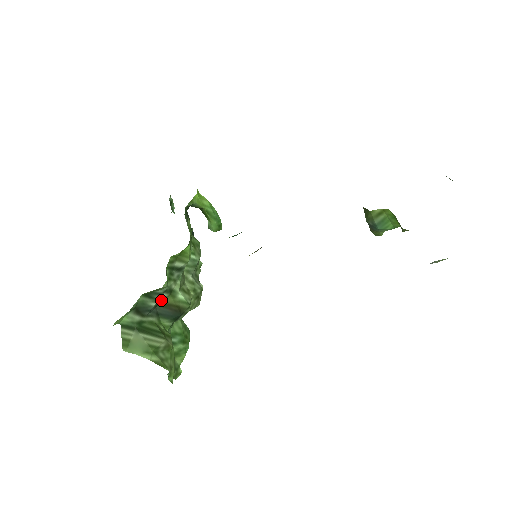
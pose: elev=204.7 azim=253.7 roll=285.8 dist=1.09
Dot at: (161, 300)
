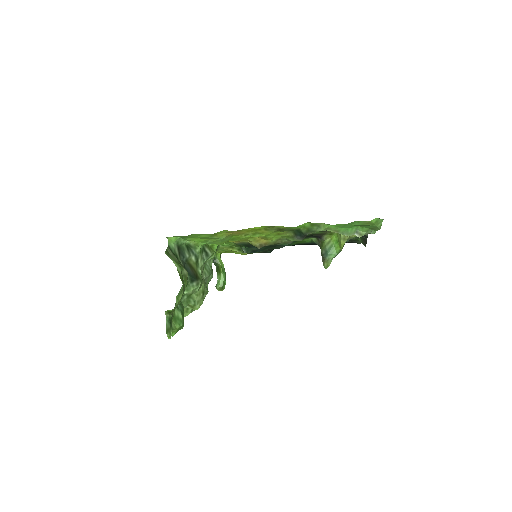
Dot at: (190, 261)
